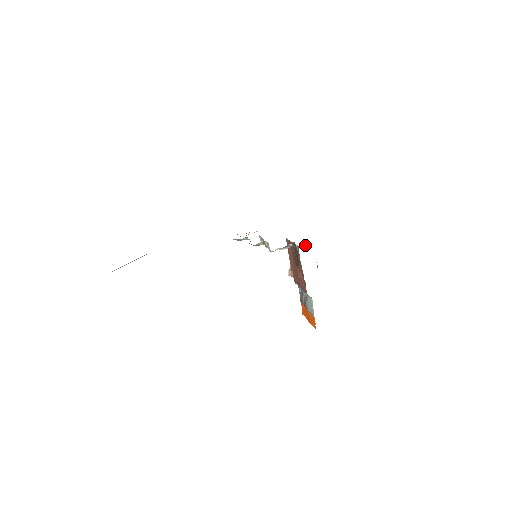
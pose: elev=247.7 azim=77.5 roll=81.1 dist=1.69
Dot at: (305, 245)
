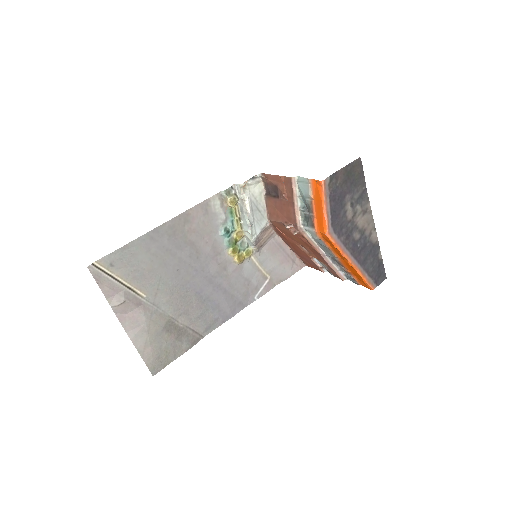
Dot at: (309, 254)
